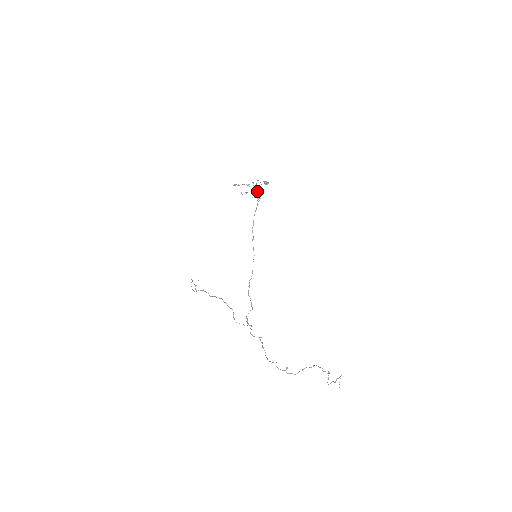
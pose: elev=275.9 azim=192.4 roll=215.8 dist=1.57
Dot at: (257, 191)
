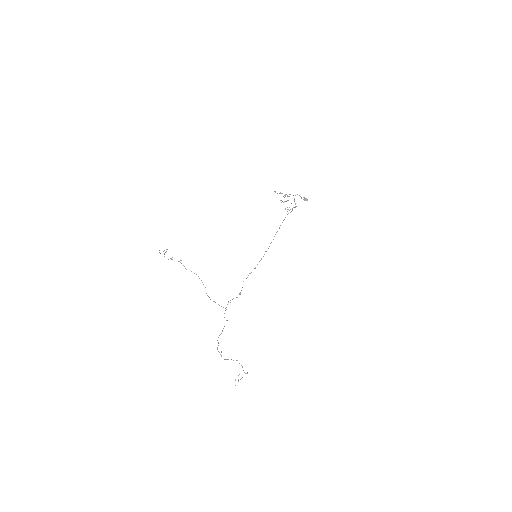
Dot at: (295, 203)
